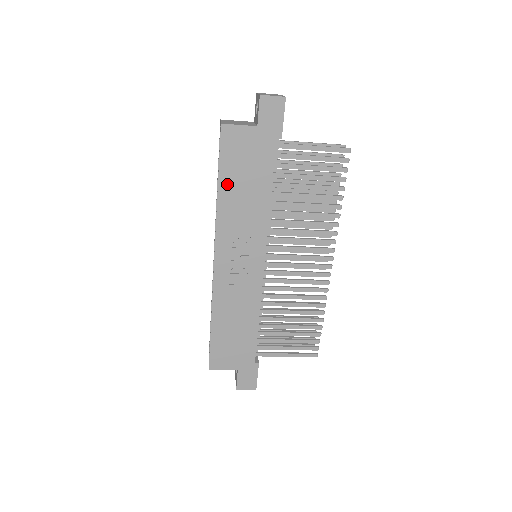
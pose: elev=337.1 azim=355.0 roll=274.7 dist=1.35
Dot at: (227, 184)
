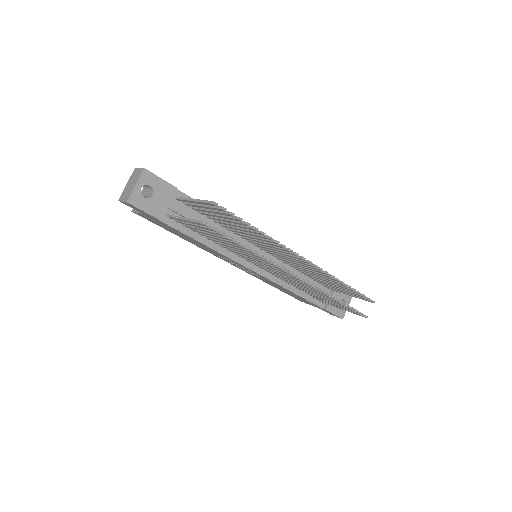
Dot at: (178, 235)
